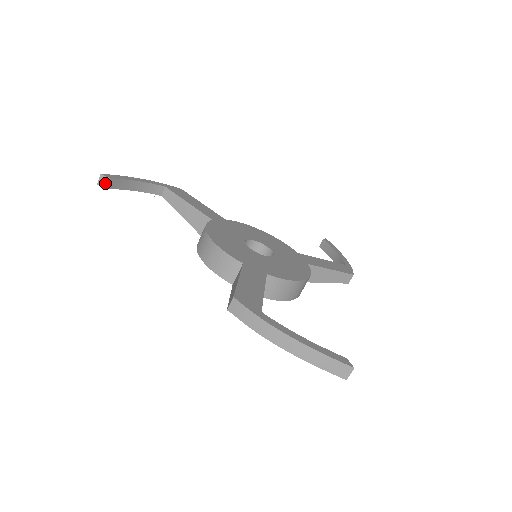
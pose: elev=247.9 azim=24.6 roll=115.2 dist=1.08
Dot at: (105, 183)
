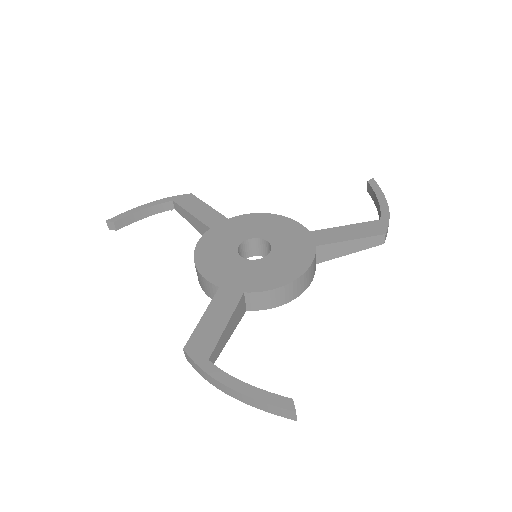
Dot at: (113, 227)
